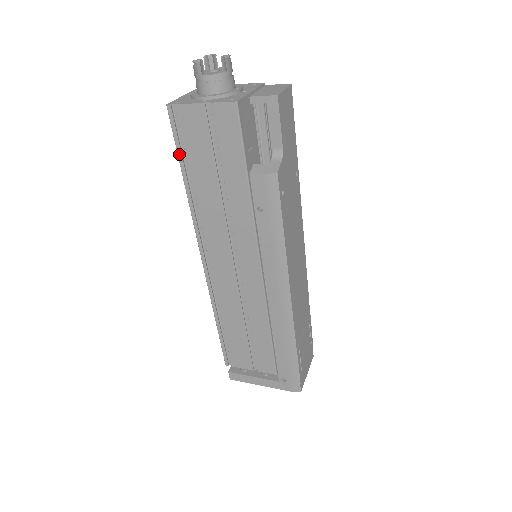
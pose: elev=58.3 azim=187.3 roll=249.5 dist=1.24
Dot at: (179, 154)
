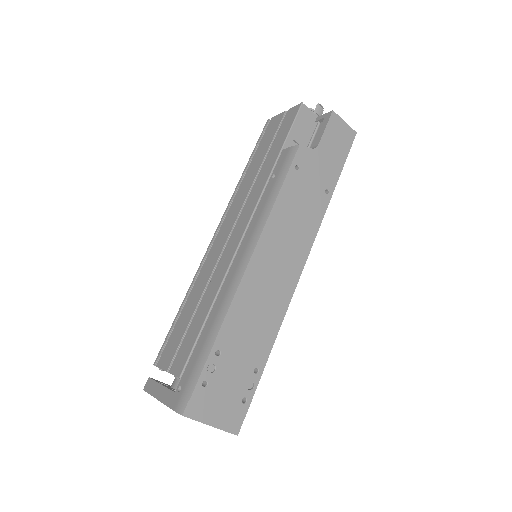
Dot at: (254, 149)
